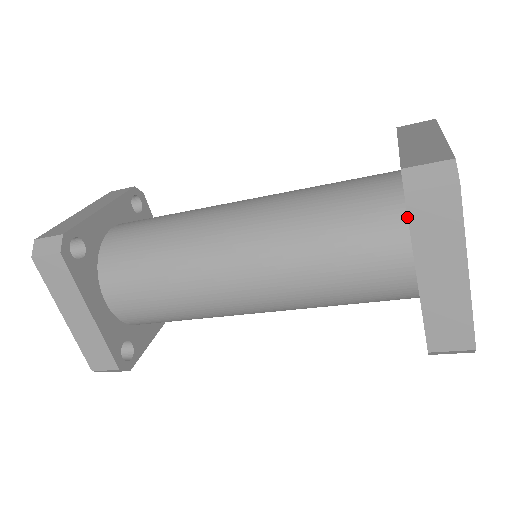
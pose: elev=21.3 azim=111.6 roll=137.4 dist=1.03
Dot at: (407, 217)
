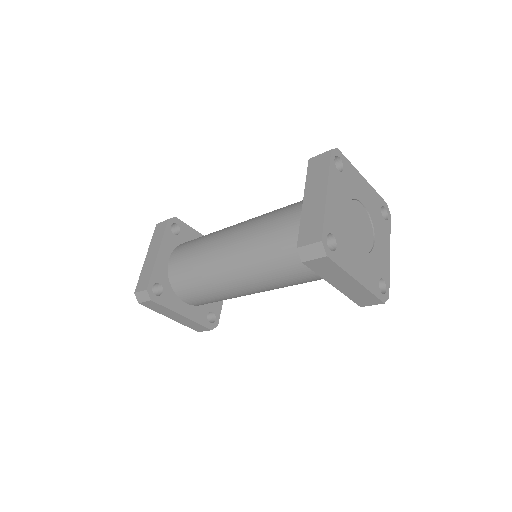
Dot at: occluded
